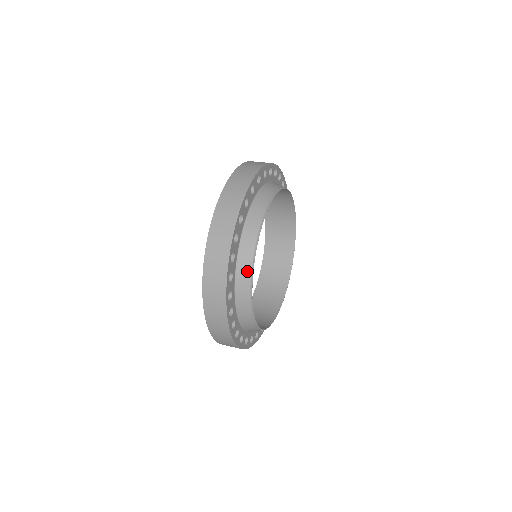
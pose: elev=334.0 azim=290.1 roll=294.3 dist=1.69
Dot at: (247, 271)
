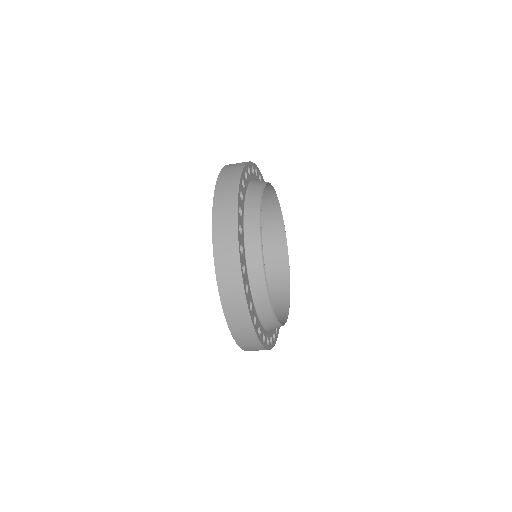
Dot at: occluded
